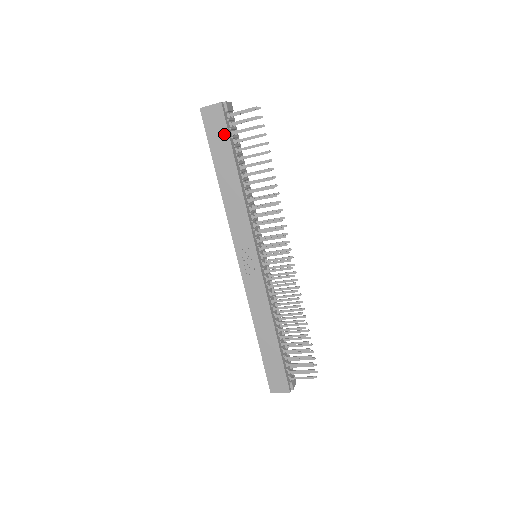
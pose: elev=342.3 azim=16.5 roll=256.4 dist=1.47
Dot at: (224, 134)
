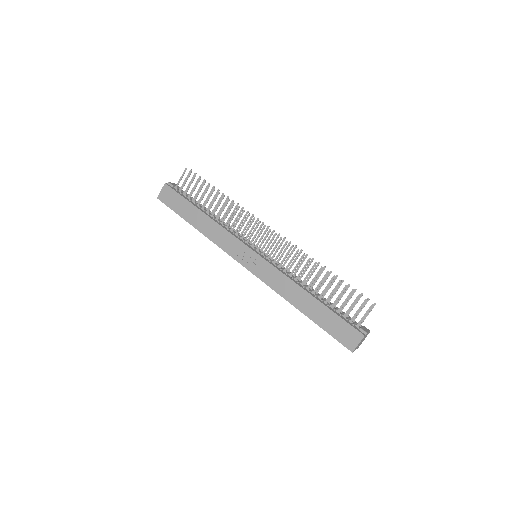
Dot at: (178, 198)
